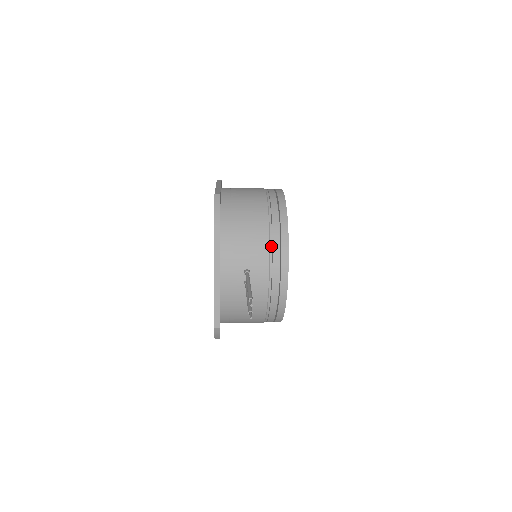
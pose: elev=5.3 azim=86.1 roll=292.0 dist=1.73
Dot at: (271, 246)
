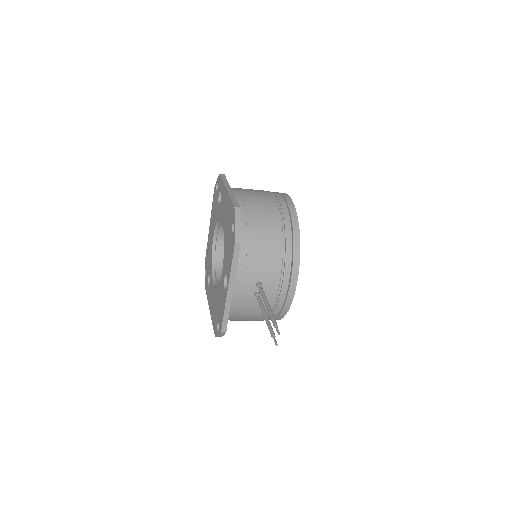
Dot at: (284, 261)
